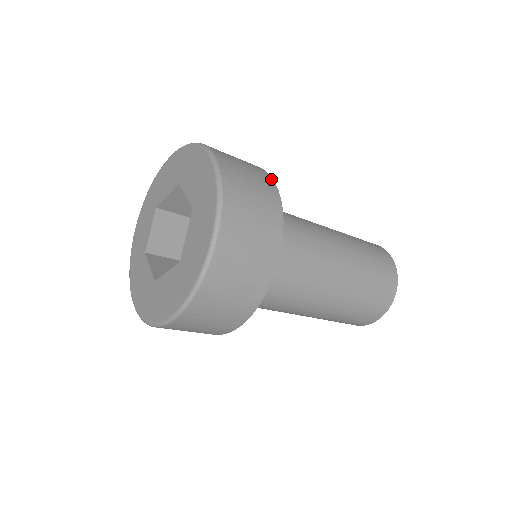
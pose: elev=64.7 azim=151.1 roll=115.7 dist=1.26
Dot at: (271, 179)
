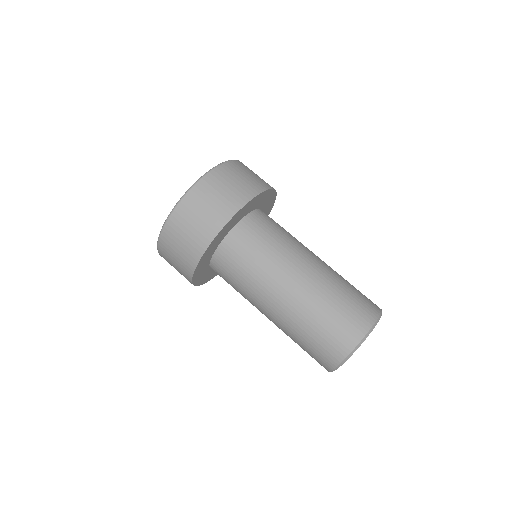
Dot at: occluded
